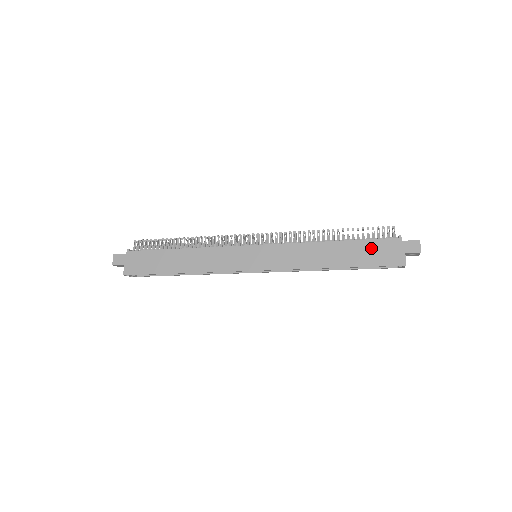
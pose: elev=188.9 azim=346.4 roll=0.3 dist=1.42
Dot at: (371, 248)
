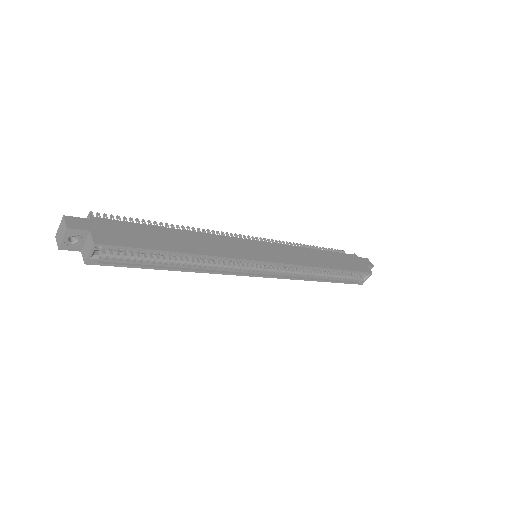
Dot at: (345, 258)
